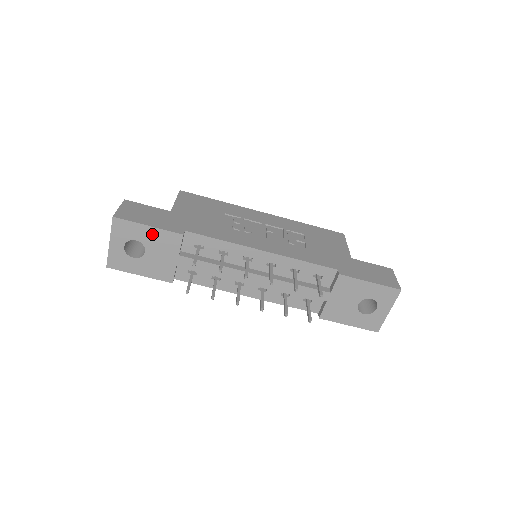
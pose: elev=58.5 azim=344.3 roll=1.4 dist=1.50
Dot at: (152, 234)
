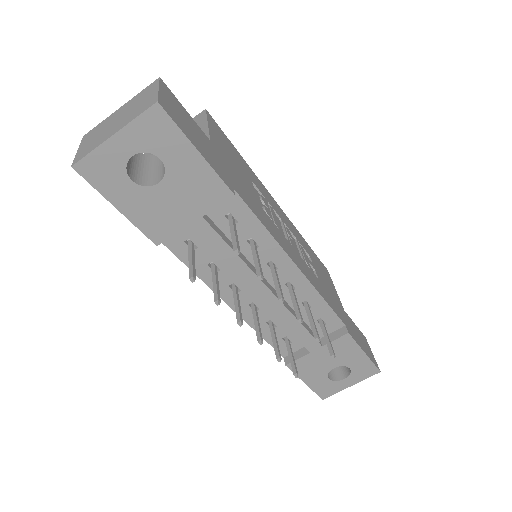
Dot at: (193, 166)
